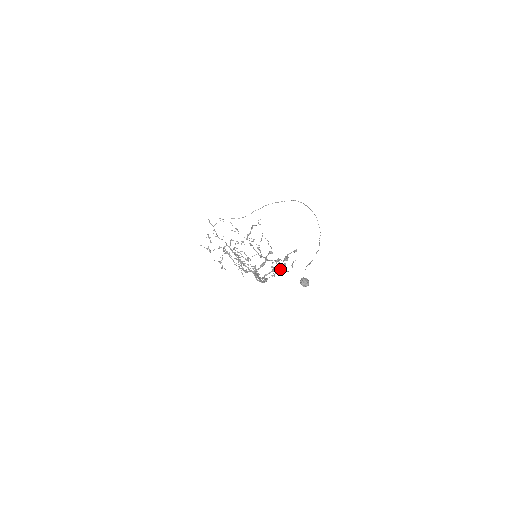
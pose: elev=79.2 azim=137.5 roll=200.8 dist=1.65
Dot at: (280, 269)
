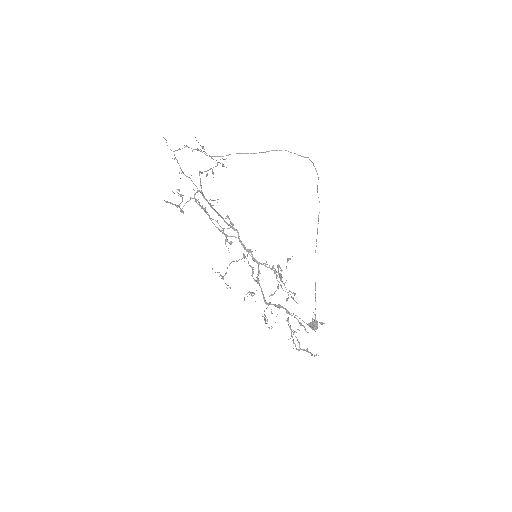
Dot at: occluded
